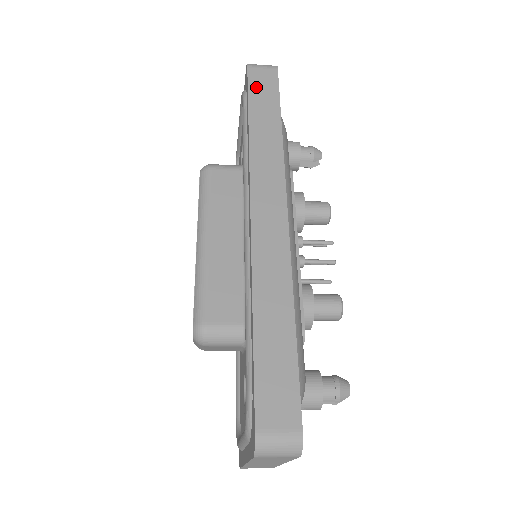
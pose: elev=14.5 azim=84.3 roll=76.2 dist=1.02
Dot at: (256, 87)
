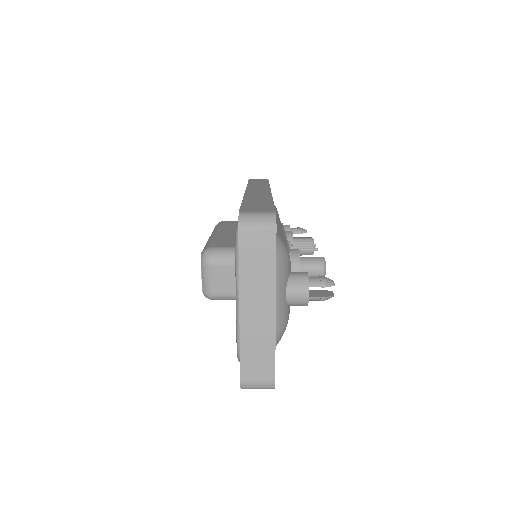
Dot at: occluded
